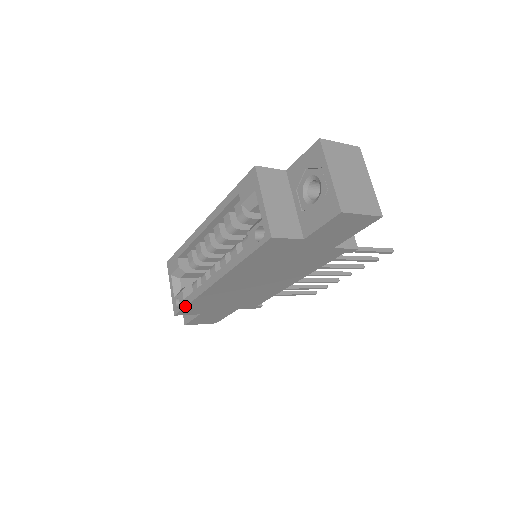
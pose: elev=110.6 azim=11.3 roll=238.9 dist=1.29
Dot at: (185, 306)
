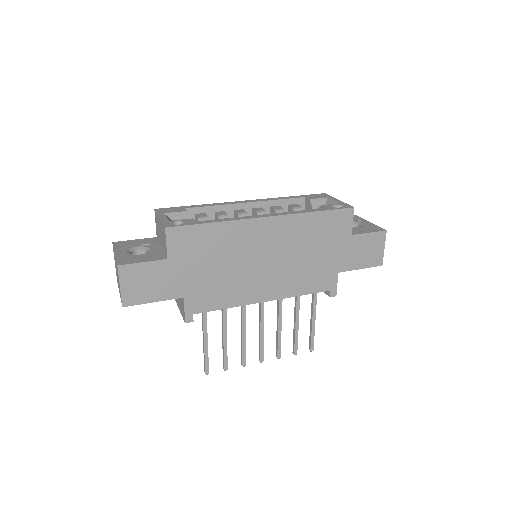
Dot at: (200, 223)
